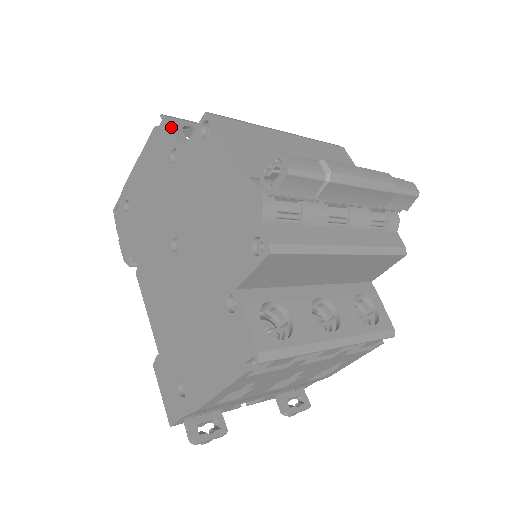
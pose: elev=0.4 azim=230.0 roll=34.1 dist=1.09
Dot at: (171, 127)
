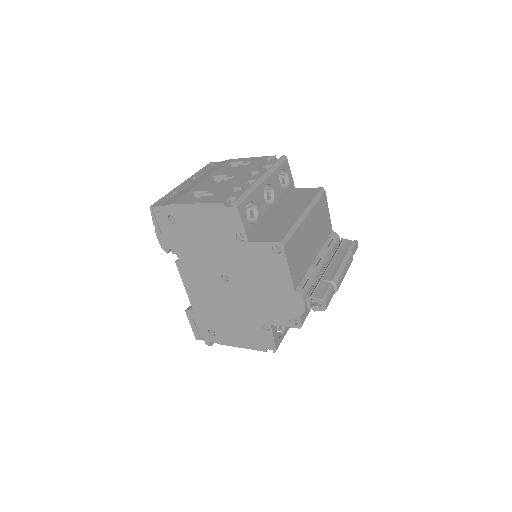
Dot at: (241, 218)
